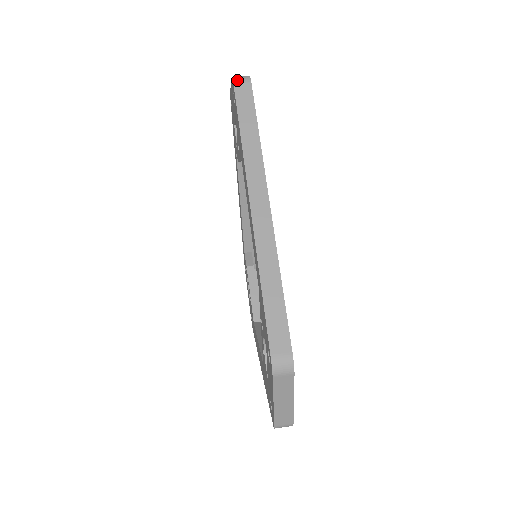
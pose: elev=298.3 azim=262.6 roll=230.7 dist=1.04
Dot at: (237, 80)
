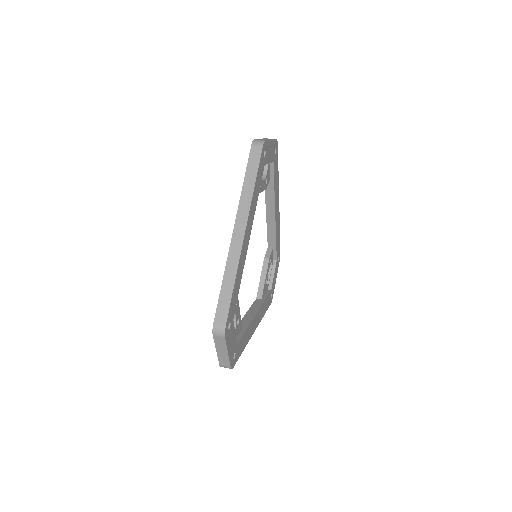
Dot at: (254, 143)
